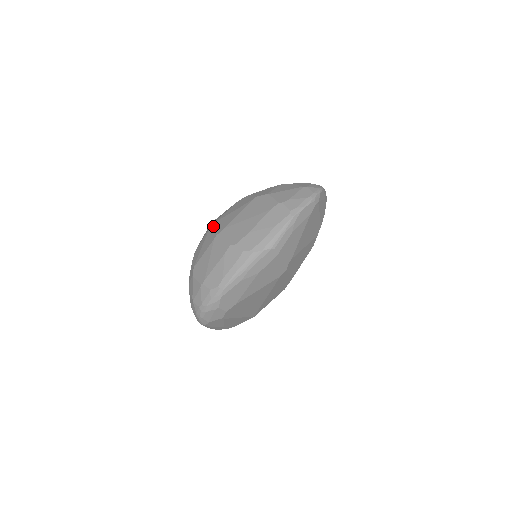
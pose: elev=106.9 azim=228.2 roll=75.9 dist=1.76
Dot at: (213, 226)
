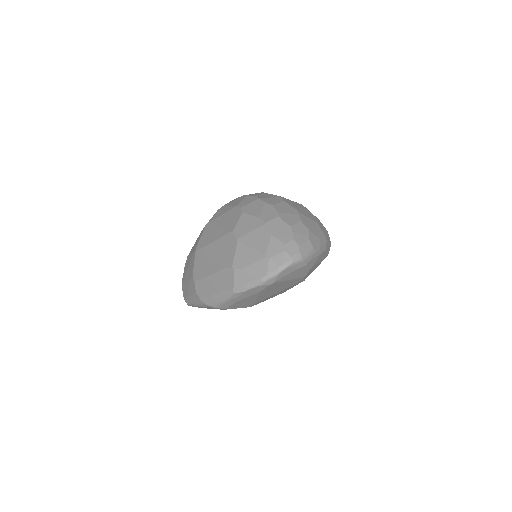
Dot at: (205, 228)
